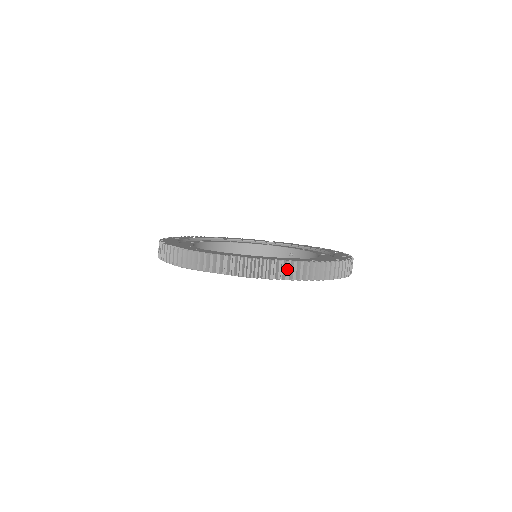
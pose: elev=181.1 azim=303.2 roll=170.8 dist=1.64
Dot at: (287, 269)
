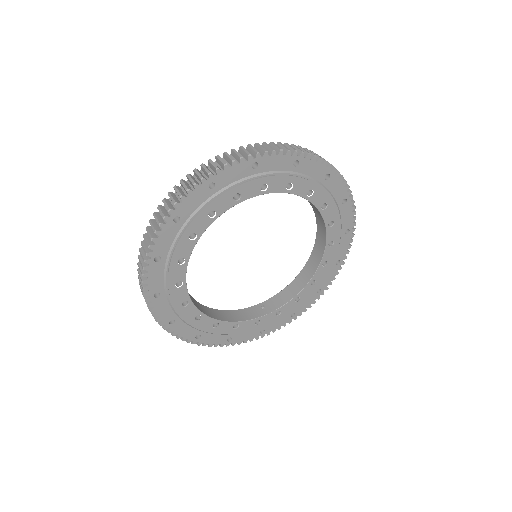
Dot at: occluded
